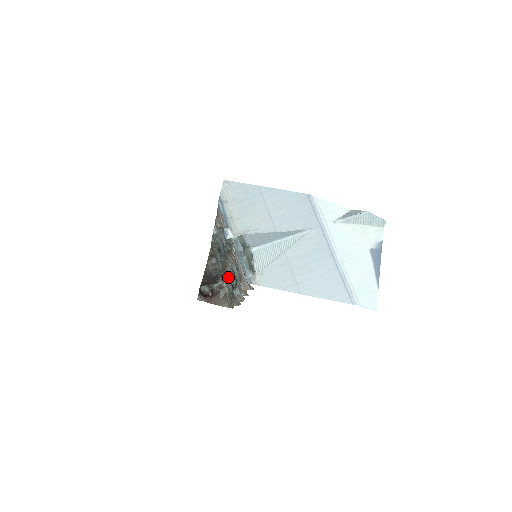
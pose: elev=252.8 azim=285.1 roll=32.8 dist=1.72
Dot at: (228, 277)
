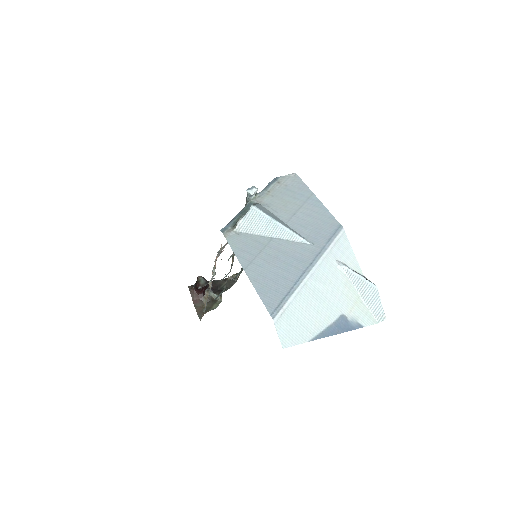
Dot at: occluded
